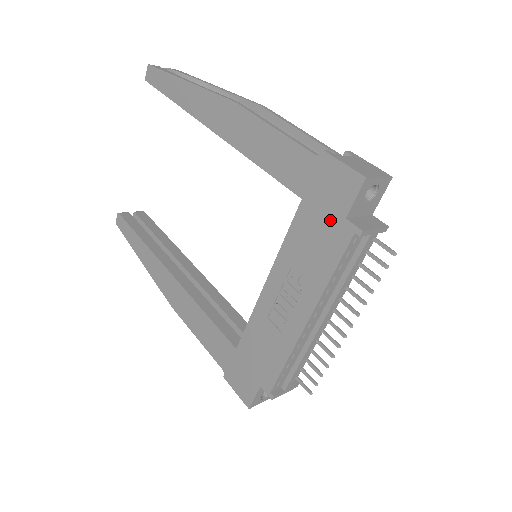
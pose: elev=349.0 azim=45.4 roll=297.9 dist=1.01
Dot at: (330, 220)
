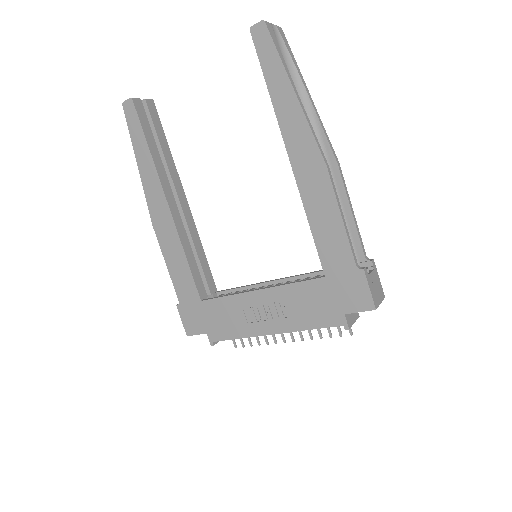
Dot at: (334, 305)
